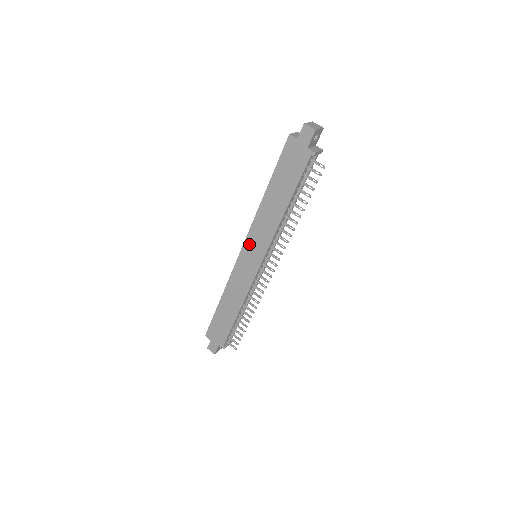
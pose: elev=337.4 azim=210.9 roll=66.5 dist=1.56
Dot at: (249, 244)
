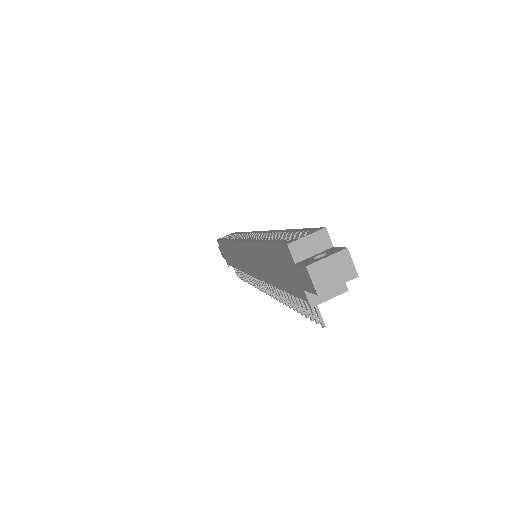
Dot at: (243, 249)
